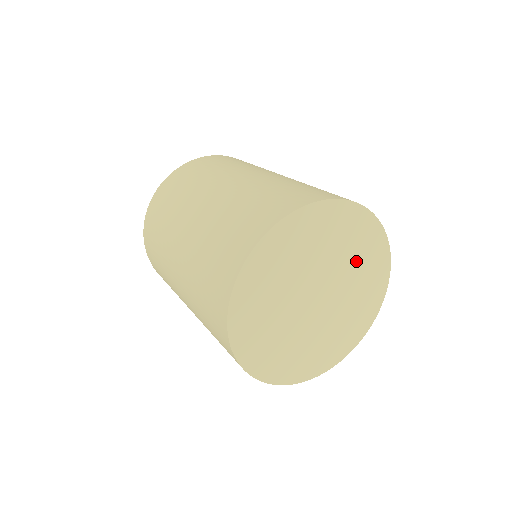
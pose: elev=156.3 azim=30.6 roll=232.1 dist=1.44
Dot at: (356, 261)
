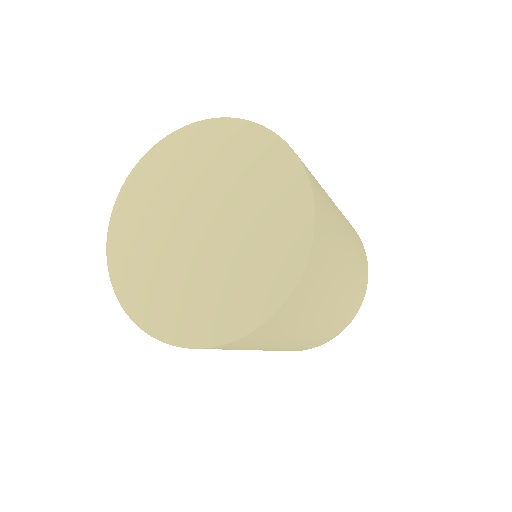
Dot at: (219, 166)
